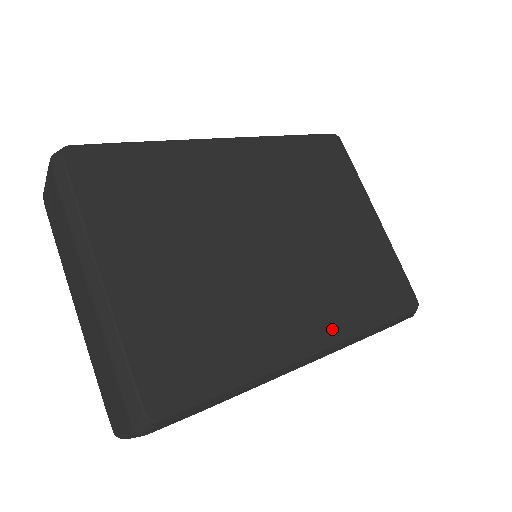
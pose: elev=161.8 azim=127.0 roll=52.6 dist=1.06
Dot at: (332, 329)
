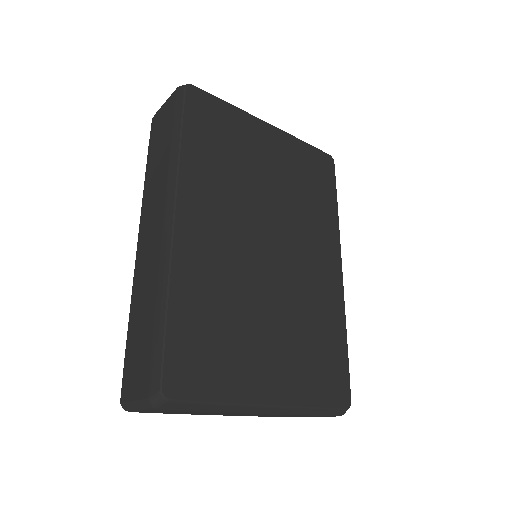
Dot at: (333, 245)
